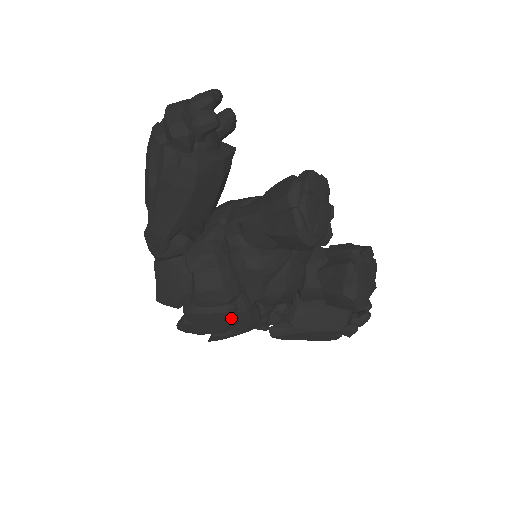
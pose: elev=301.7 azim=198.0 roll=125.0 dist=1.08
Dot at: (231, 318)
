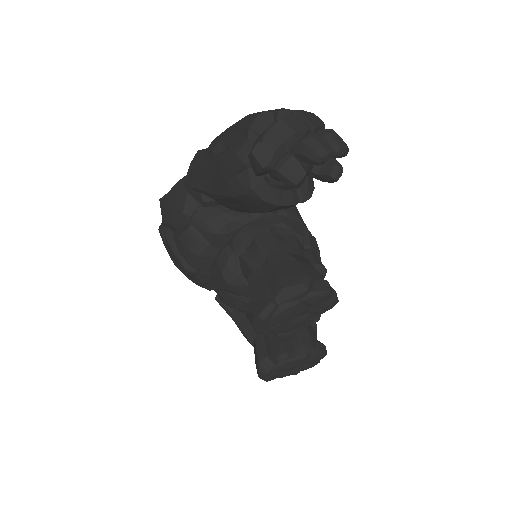
Dot at: (186, 274)
